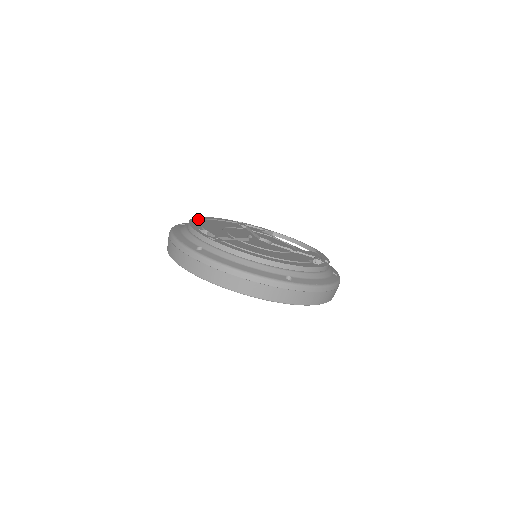
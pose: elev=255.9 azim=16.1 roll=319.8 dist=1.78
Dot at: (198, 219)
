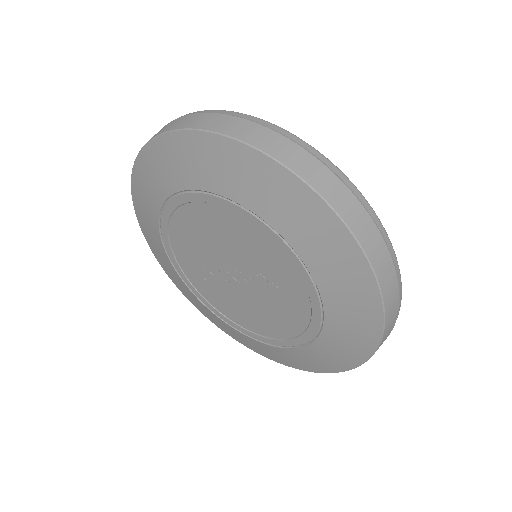
Dot at: occluded
